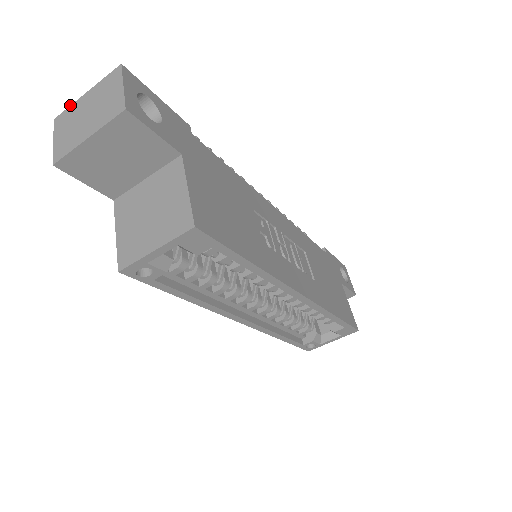
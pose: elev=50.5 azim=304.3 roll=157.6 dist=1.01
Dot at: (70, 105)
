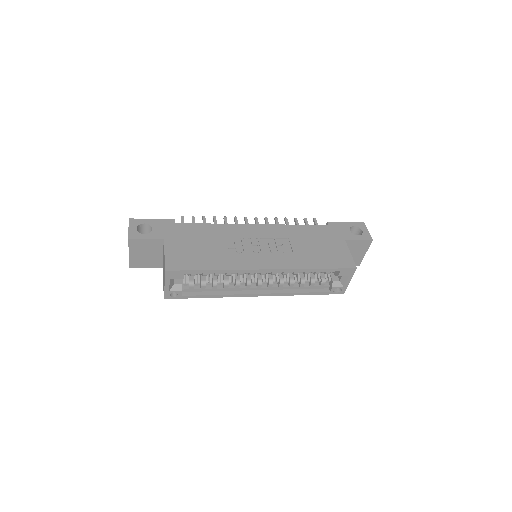
Dot at: occluded
